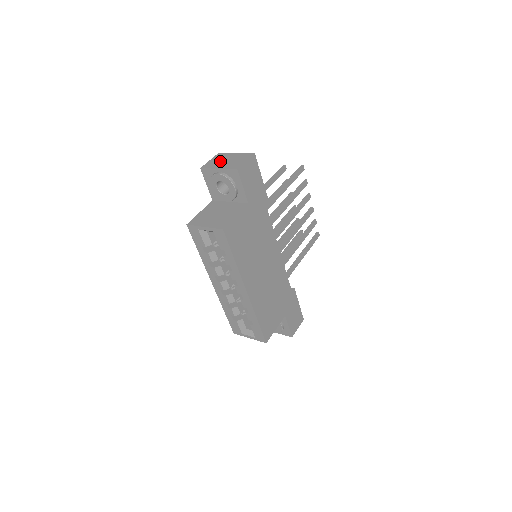
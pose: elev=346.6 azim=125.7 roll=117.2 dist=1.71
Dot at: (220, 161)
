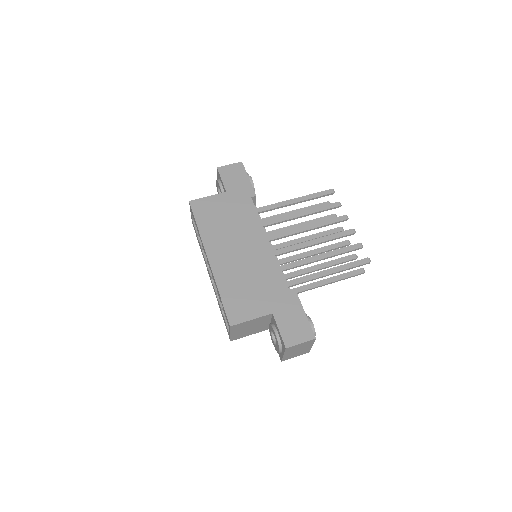
Dot at: occluded
